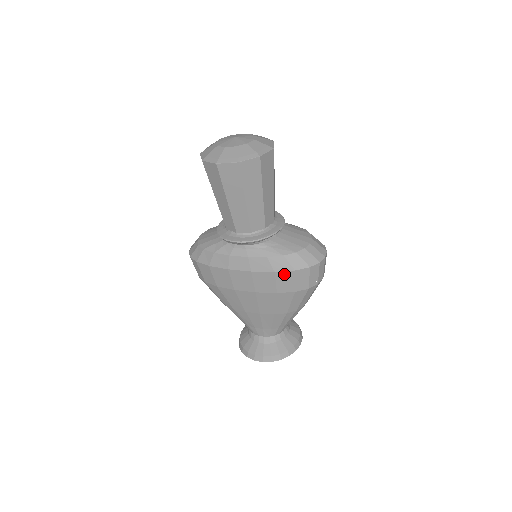
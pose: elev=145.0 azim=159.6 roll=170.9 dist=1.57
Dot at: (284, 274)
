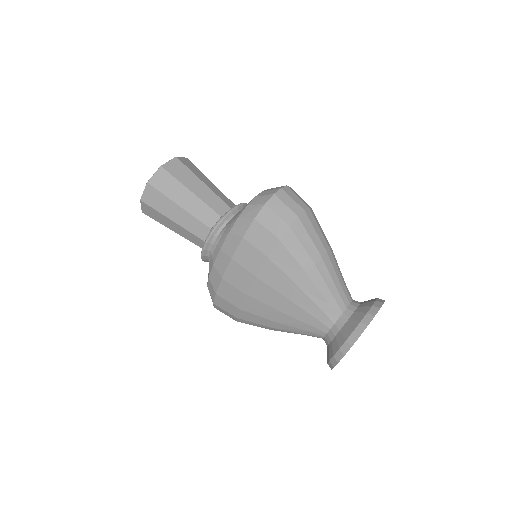
Dot at: (251, 232)
